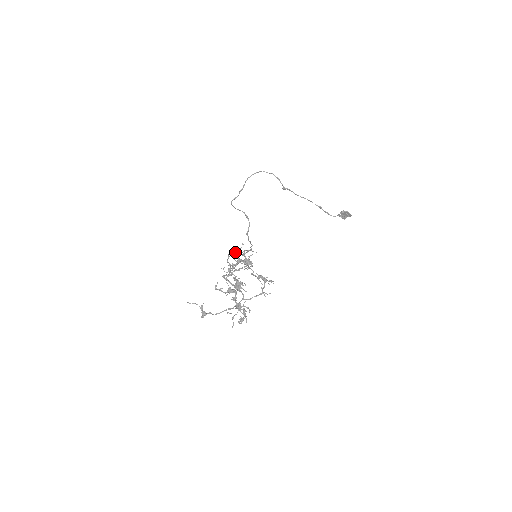
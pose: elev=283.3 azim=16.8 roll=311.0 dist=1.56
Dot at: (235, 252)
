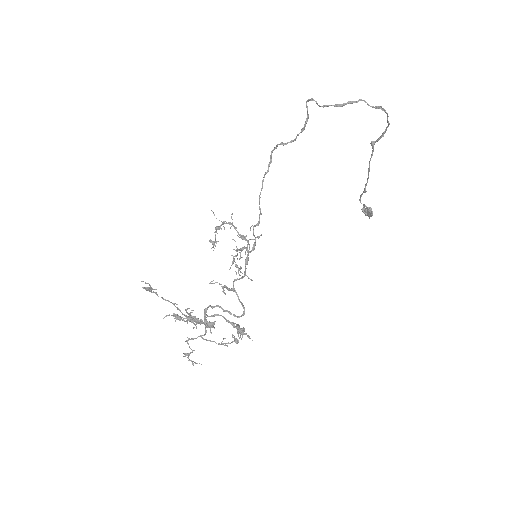
Dot at: (243, 238)
